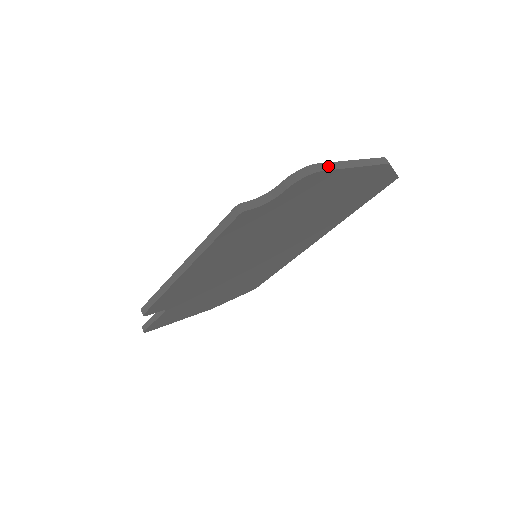
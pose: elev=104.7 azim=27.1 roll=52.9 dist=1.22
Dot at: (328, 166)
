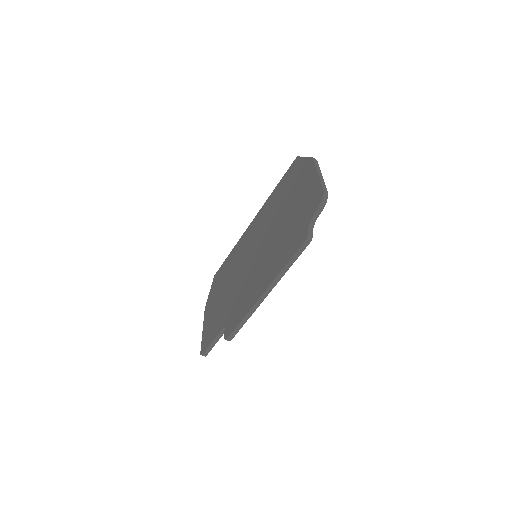
Dot at: (324, 187)
